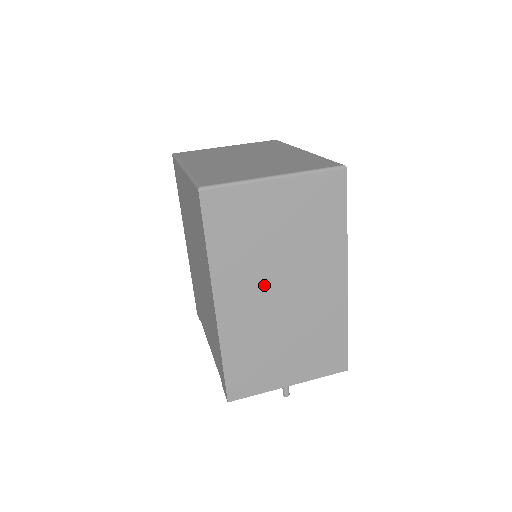
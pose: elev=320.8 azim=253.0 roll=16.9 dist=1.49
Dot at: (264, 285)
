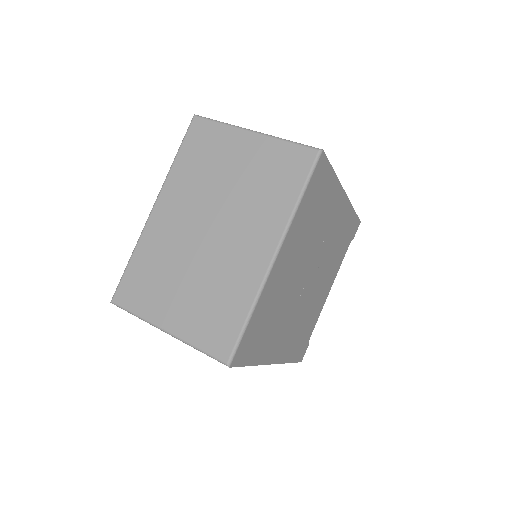
Dot at: occluded
